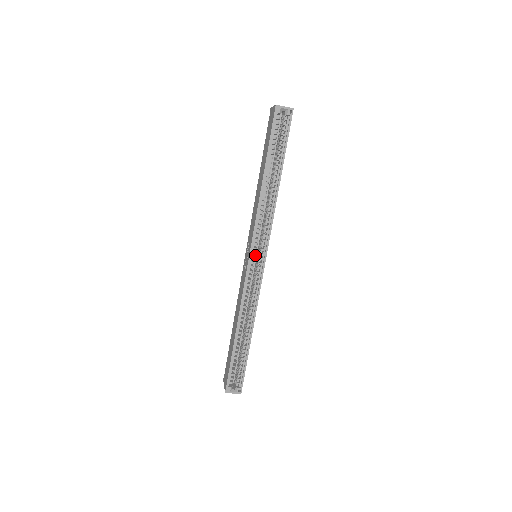
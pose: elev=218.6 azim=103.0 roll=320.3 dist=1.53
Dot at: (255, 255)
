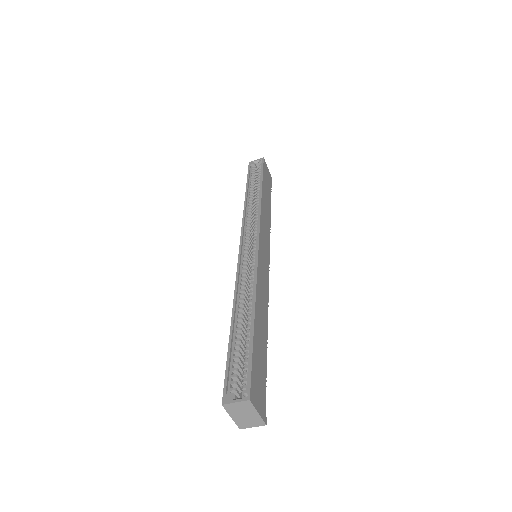
Dot at: occluded
